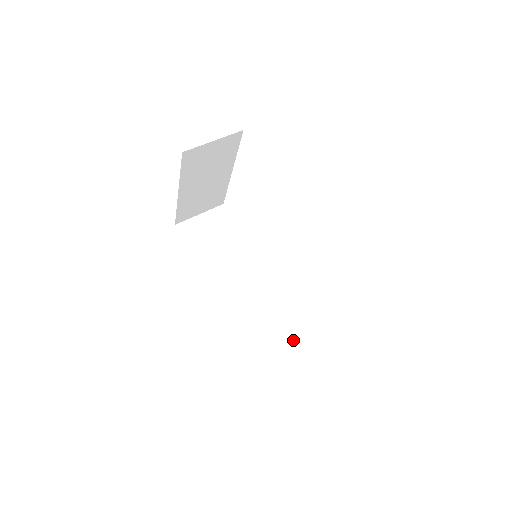
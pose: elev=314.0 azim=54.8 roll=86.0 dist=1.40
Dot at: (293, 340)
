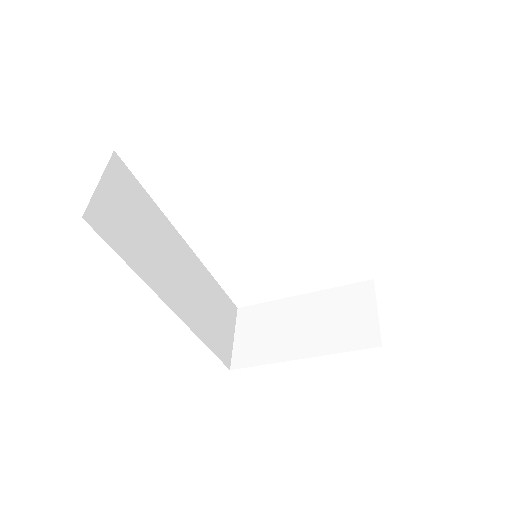
Dot at: (228, 319)
